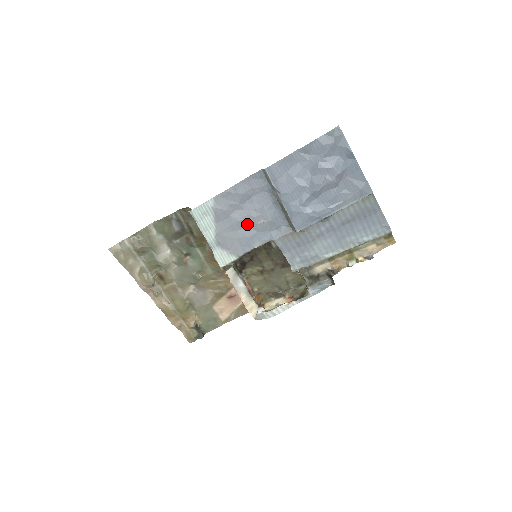
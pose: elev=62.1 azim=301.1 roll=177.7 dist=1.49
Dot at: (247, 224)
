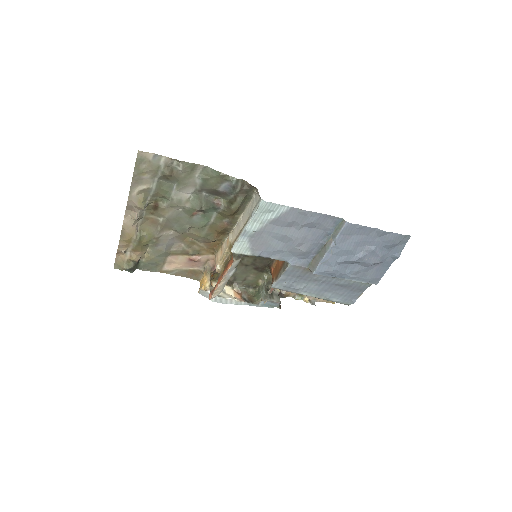
Dot at: (288, 241)
